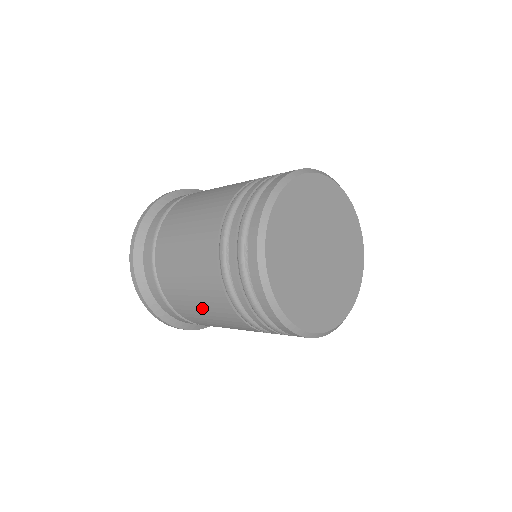
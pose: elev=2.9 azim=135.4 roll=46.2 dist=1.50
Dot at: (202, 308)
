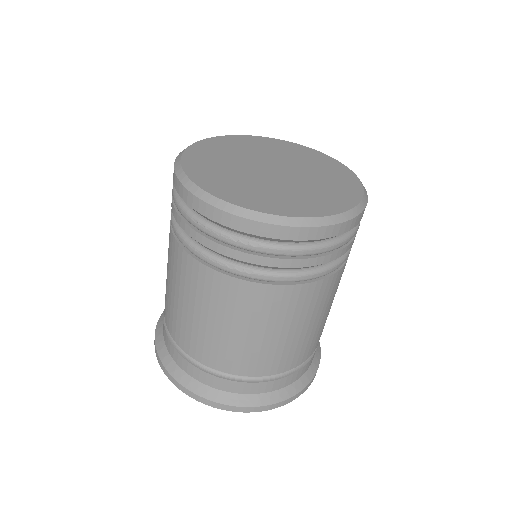
Dot at: (176, 292)
